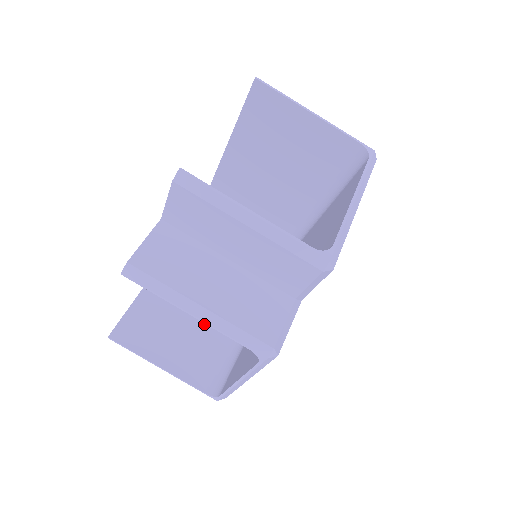
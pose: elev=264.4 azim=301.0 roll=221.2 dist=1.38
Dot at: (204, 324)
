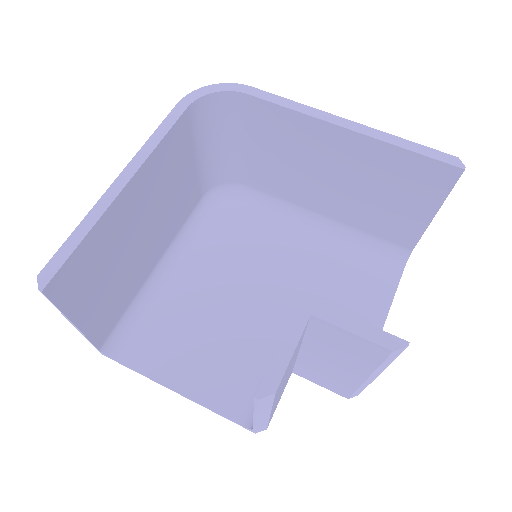
Dot at: (134, 265)
